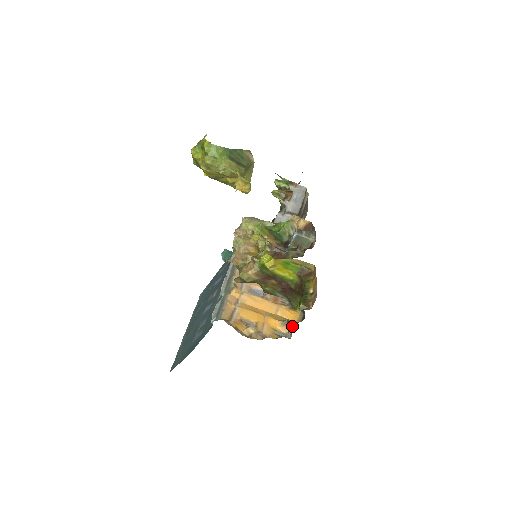
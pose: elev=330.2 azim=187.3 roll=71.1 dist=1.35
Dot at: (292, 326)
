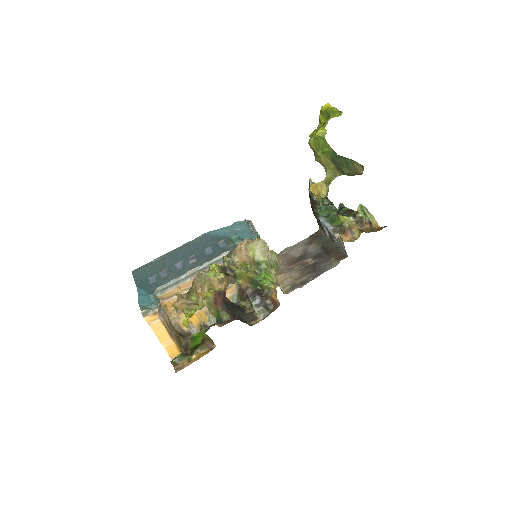
Dot at: (188, 341)
